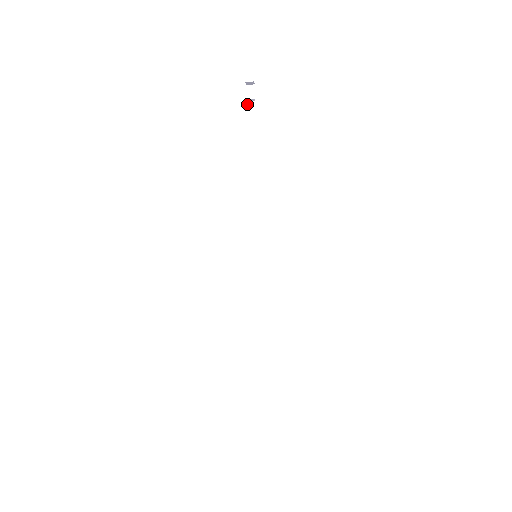
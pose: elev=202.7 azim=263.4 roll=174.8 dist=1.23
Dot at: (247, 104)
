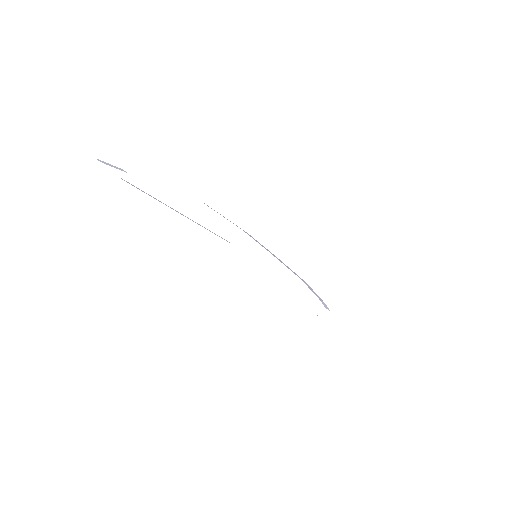
Dot at: occluded
